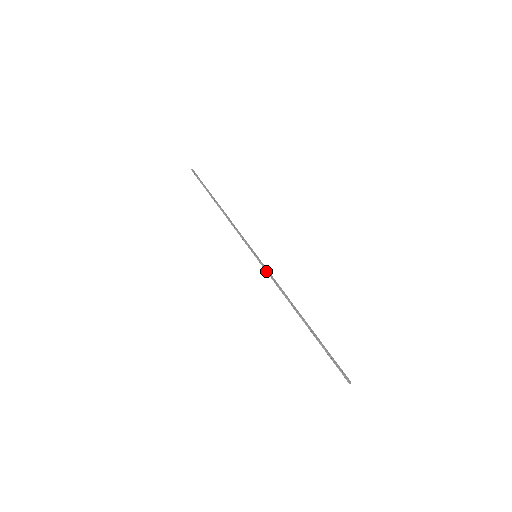
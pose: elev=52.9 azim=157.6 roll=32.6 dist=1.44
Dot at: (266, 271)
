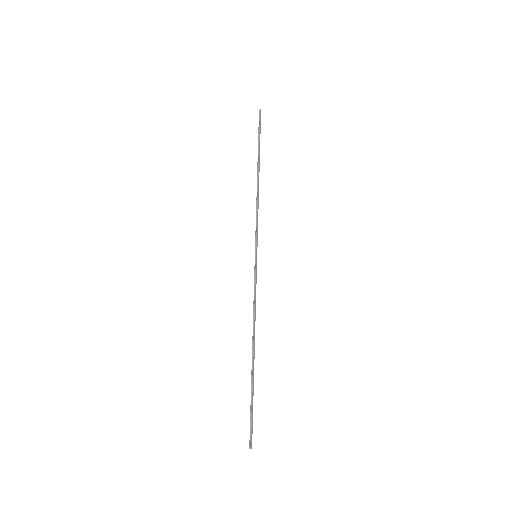
Dot at: (255, 279)
